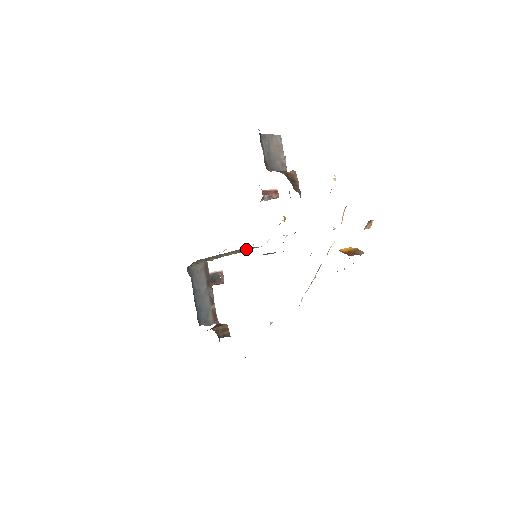
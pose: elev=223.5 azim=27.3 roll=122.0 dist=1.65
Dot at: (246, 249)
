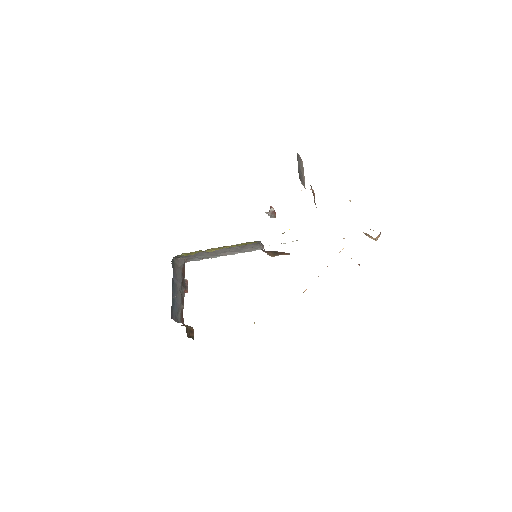
Dot at: (249, 247)
